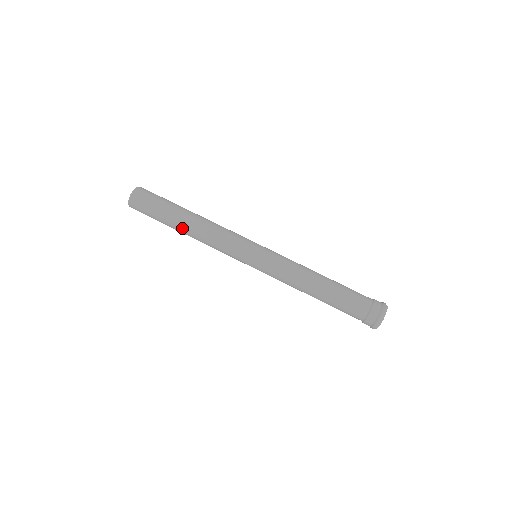
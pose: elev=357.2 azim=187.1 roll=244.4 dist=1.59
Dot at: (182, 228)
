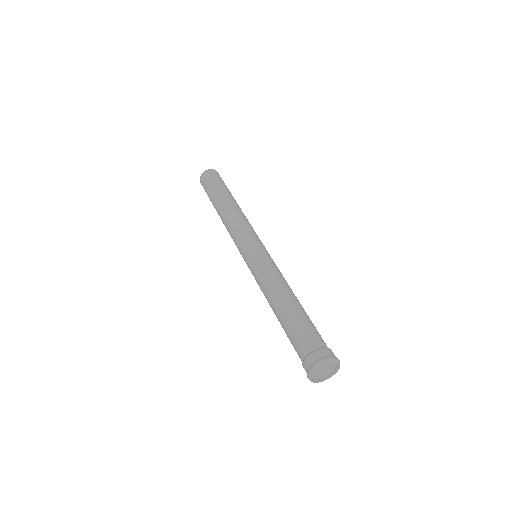
Dot at: (217, 210)
